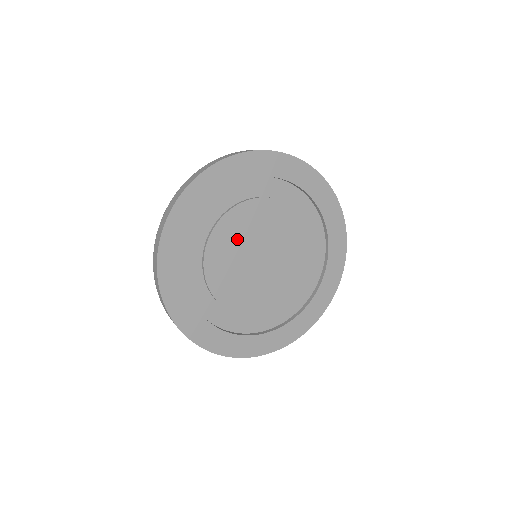
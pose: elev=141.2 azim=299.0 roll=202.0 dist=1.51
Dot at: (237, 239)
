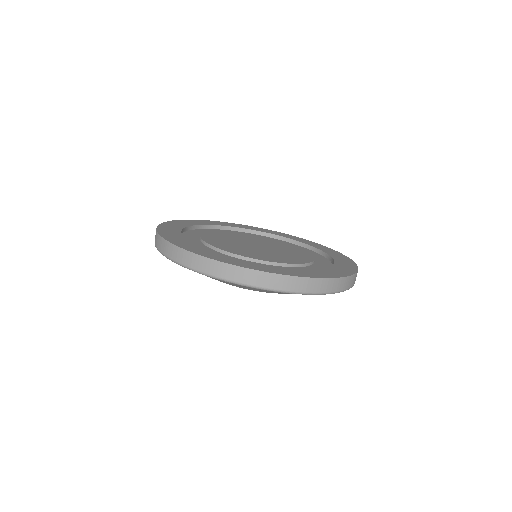
Dot at: (228, 238)
